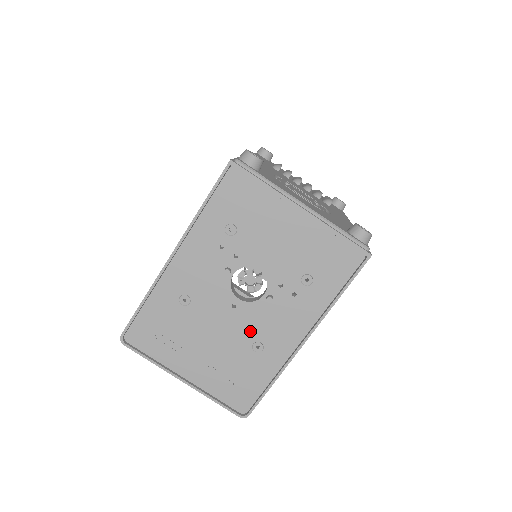
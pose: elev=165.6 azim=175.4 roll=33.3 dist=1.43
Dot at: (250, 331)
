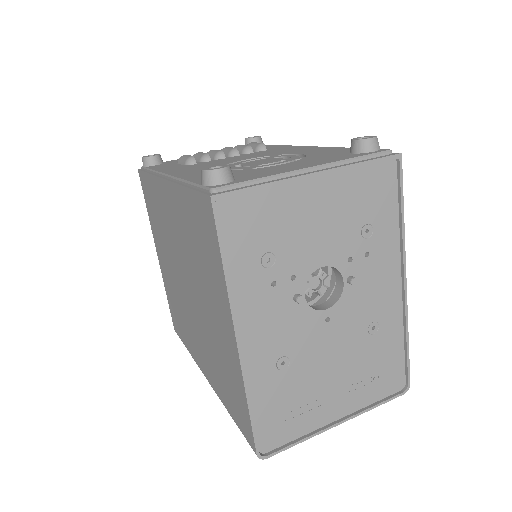
Dot at: (357, 323)
